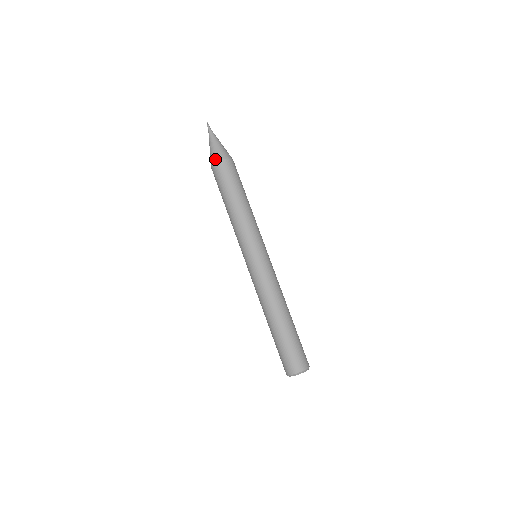
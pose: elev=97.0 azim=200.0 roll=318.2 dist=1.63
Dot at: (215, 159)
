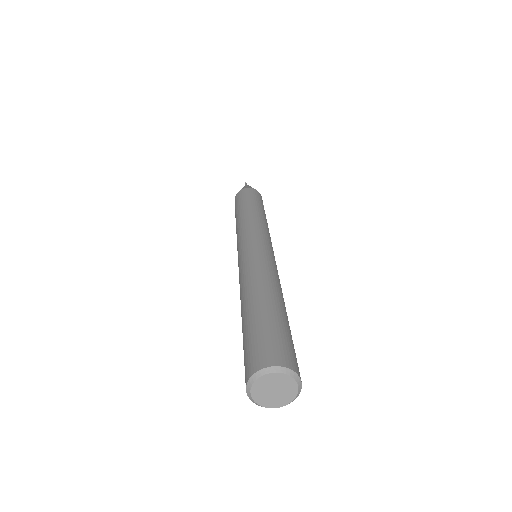
Dot at: occluded
